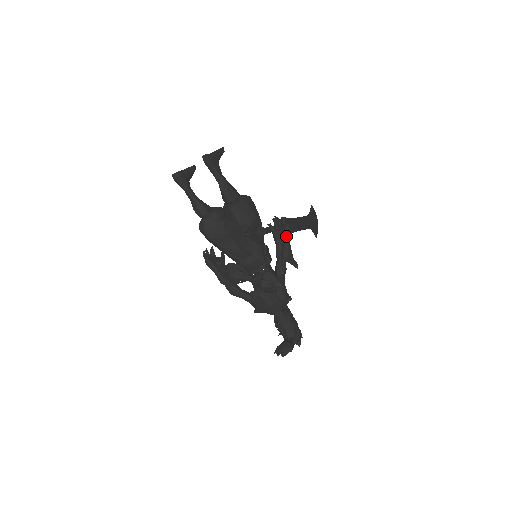
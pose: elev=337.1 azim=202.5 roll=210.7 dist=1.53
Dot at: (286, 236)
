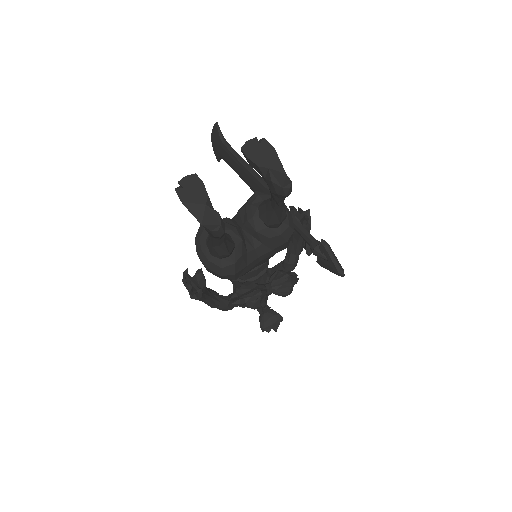
Dot at: occluded
